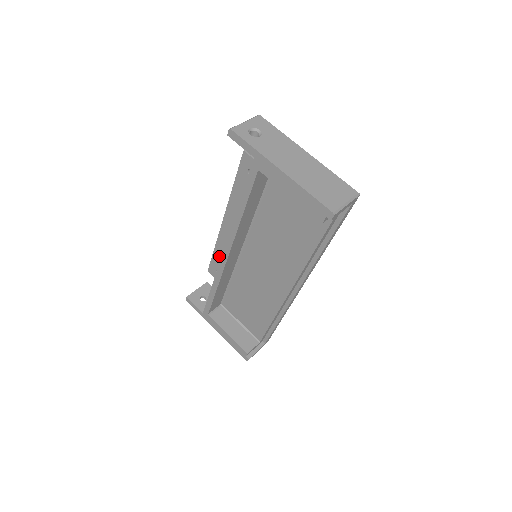
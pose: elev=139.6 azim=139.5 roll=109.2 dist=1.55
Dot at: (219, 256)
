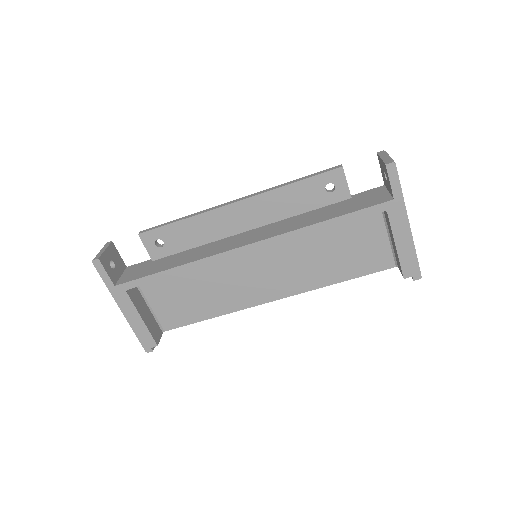
Dot at: (184, 229)
